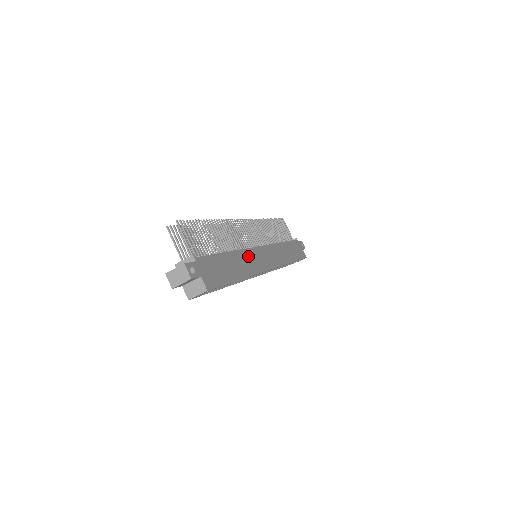
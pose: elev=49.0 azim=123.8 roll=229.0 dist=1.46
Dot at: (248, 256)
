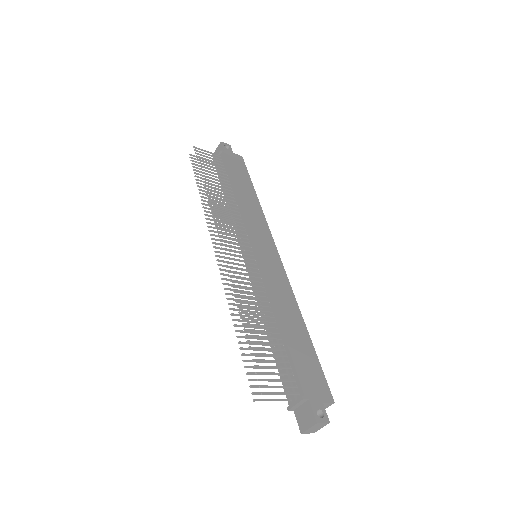
Dot at: (275, 287)
